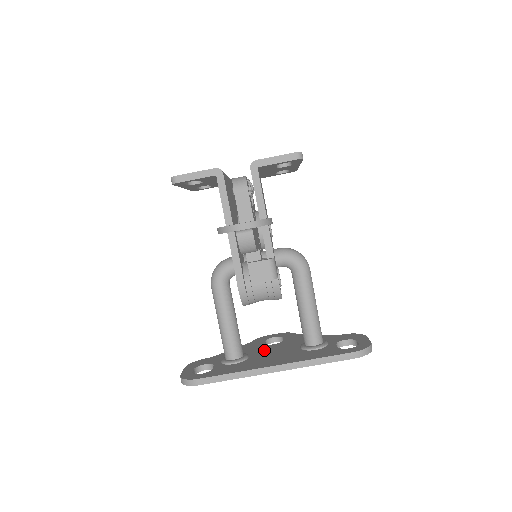
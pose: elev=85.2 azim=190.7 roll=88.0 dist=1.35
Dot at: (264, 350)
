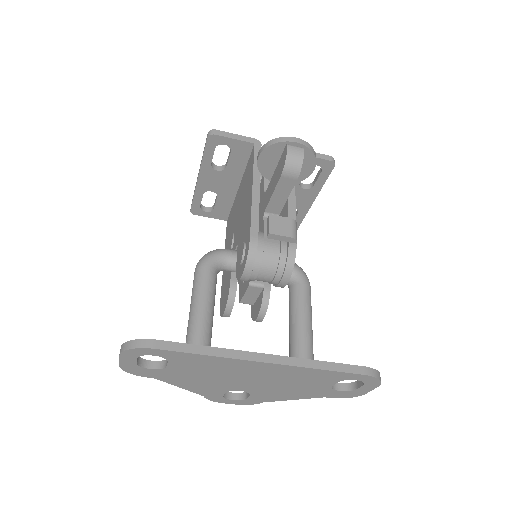
Dot at: occluded
